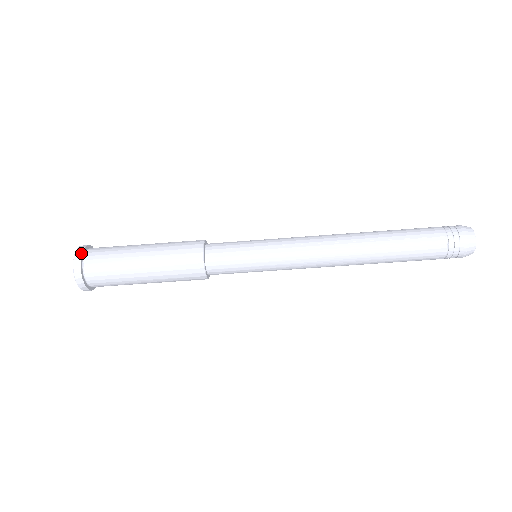
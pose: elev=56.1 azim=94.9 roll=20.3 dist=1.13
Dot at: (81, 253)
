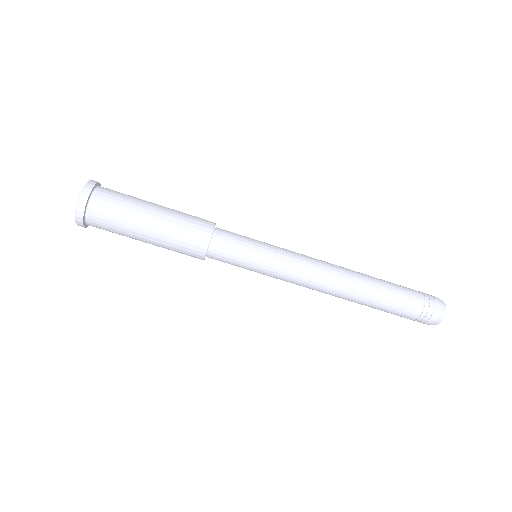
Dot at: (89, 193)
